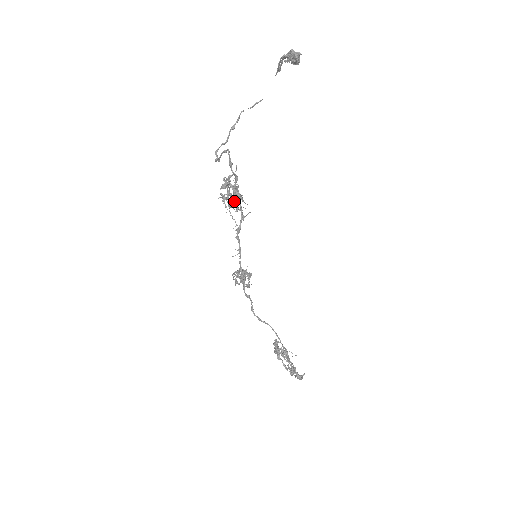
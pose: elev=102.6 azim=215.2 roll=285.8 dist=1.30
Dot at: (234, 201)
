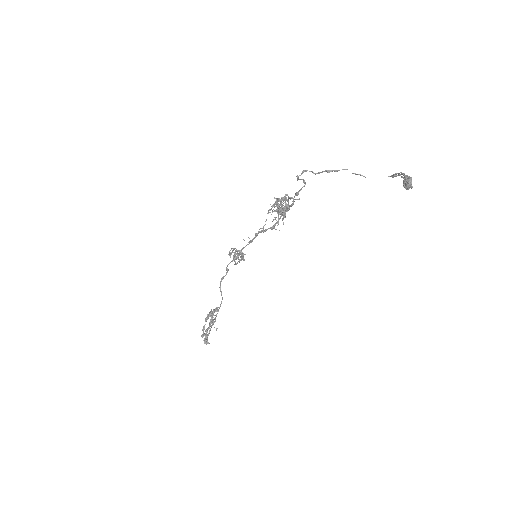
Dot at: occluded
